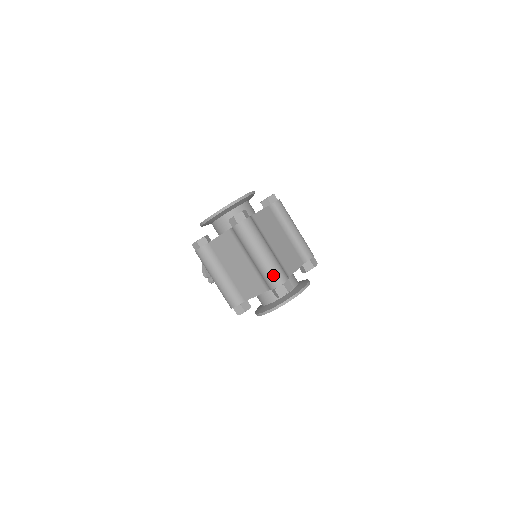
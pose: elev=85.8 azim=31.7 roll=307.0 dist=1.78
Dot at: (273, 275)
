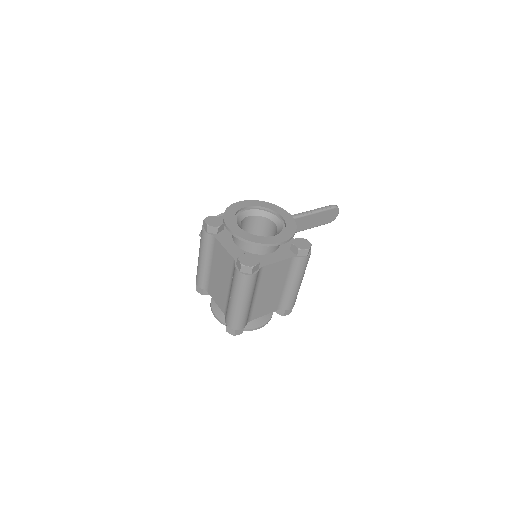
Dot at: (233, 320)
